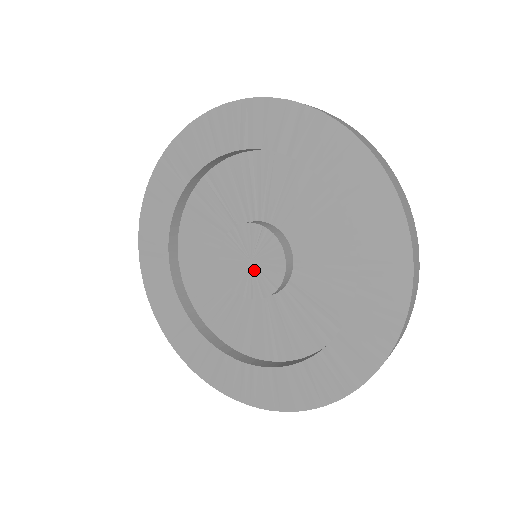
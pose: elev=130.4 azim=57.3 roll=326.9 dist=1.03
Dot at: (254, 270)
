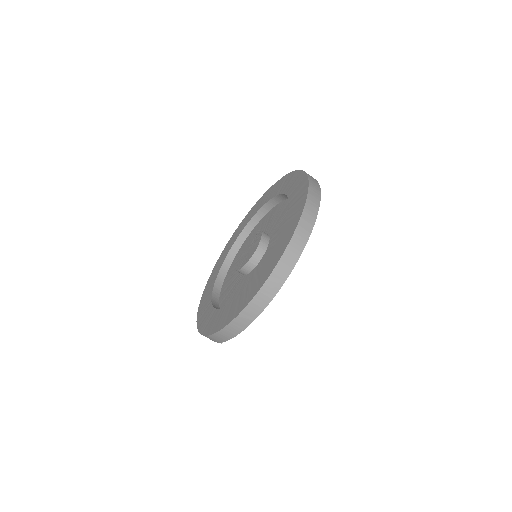
Dot at: (247, 253)
